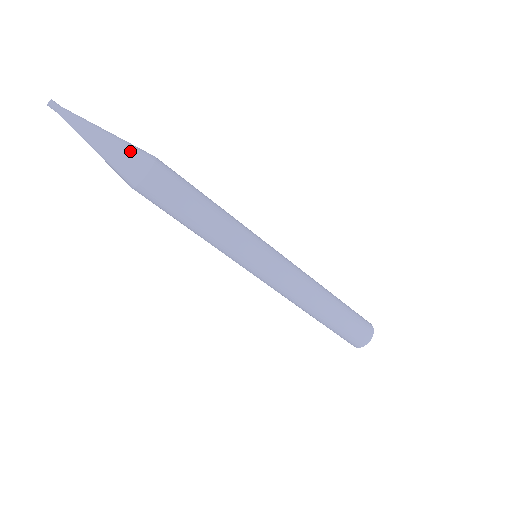
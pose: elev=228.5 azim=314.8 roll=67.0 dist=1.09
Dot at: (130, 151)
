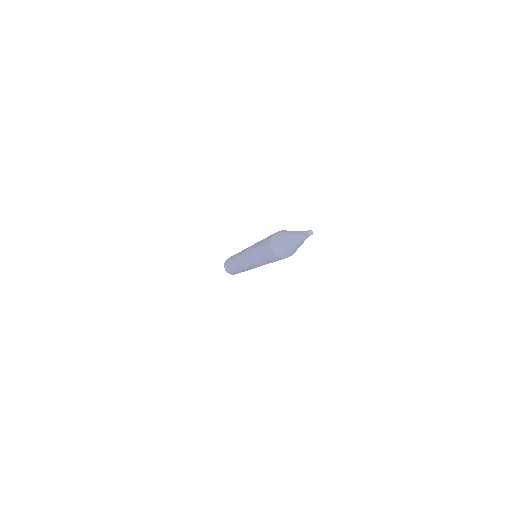
Dot at: occluded
